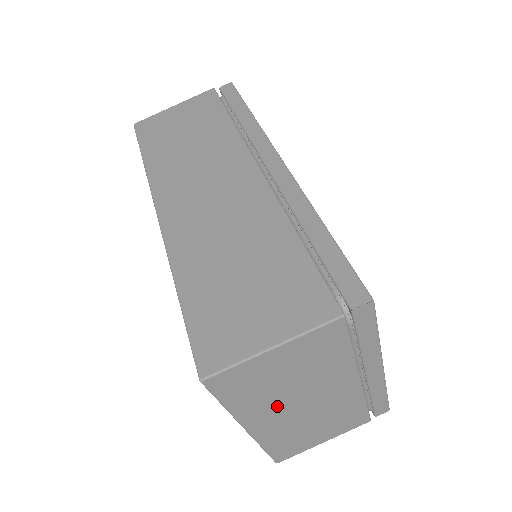
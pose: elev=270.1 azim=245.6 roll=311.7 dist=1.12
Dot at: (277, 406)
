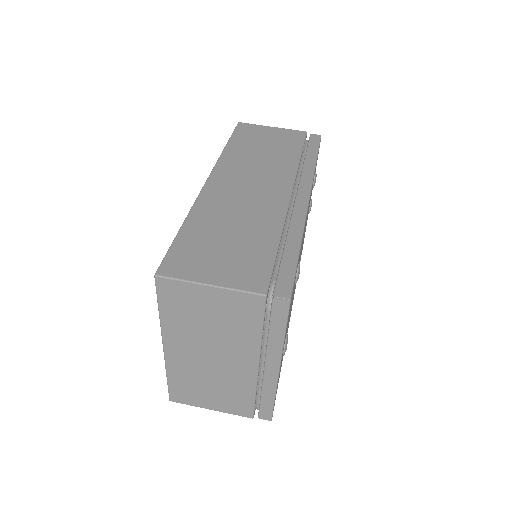
Dot at: (192, 341)
